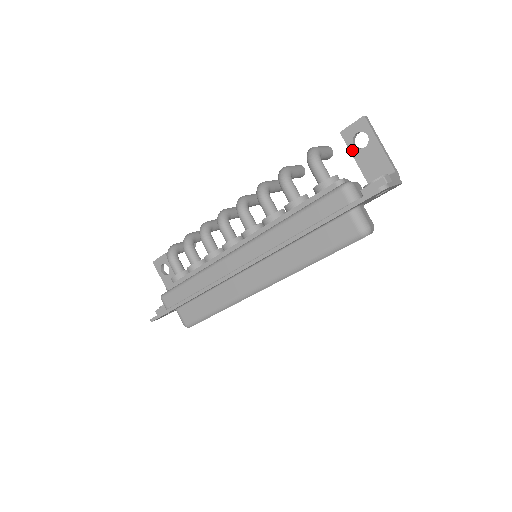
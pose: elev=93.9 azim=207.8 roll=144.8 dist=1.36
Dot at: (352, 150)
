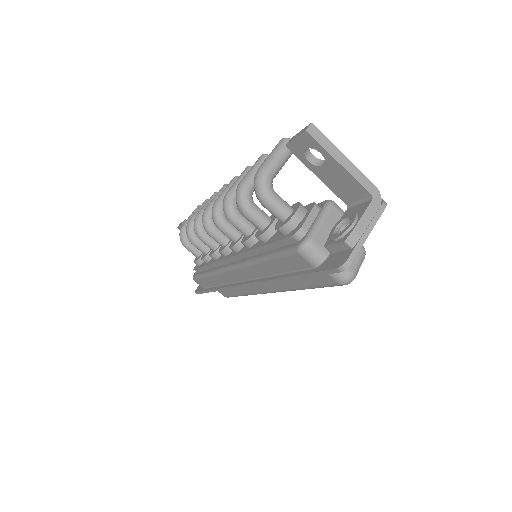
Dot at: (309, 167)
